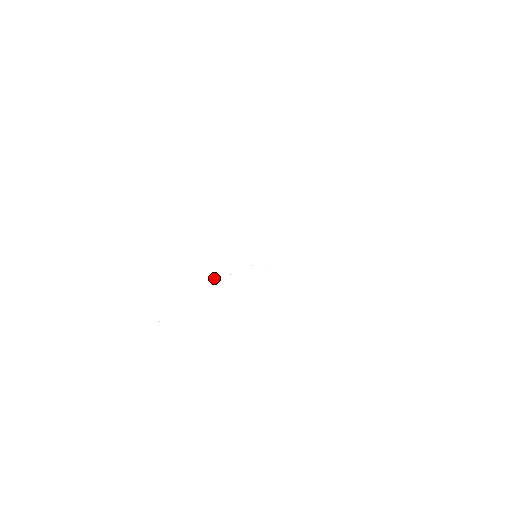
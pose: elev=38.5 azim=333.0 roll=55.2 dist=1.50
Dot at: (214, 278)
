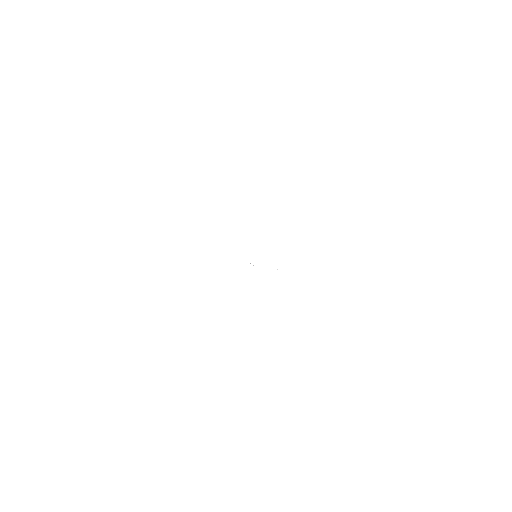
Dot at: occluded
